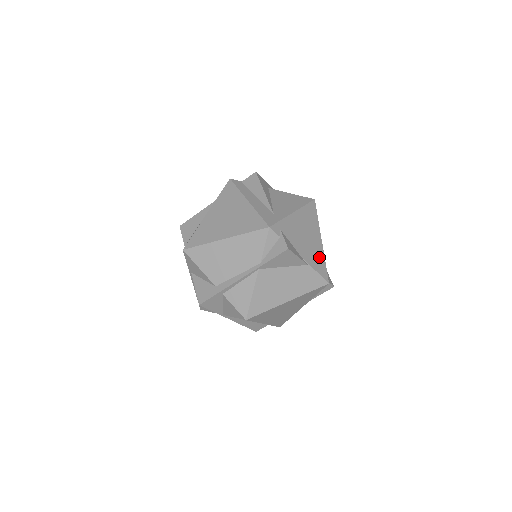
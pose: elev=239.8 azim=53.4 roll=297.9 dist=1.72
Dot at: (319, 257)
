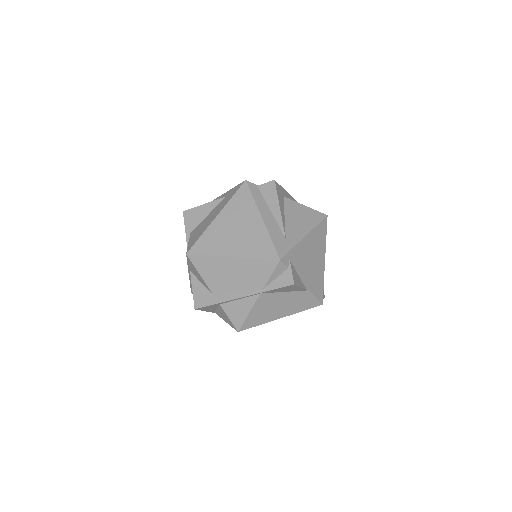
Dot at: (319, 279)
